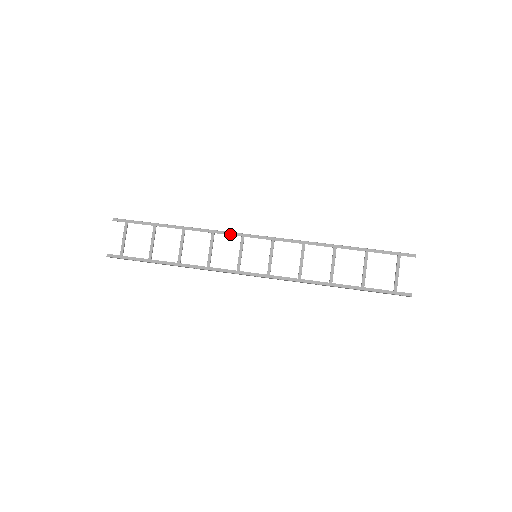
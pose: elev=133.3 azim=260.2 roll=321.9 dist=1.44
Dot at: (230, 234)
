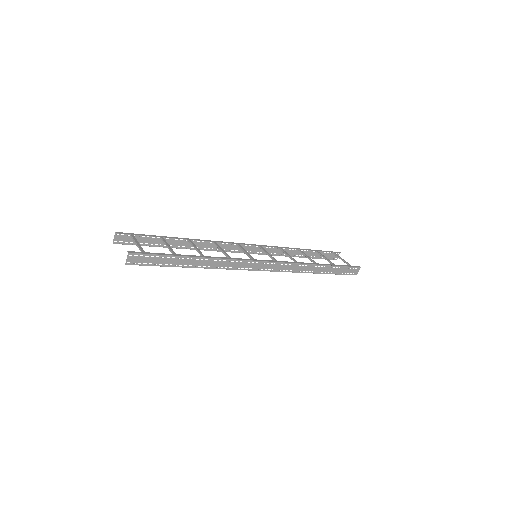
Dot at: (228, 243)
